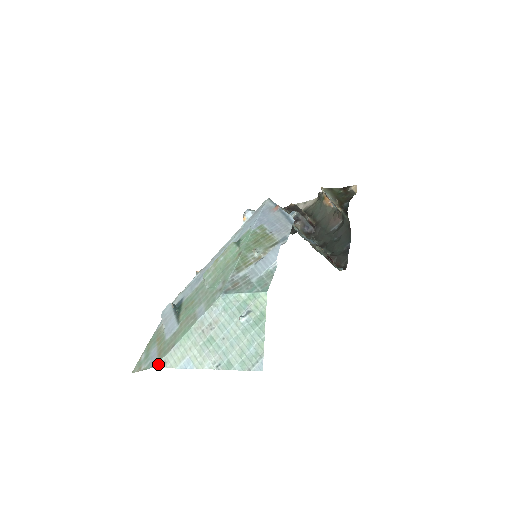
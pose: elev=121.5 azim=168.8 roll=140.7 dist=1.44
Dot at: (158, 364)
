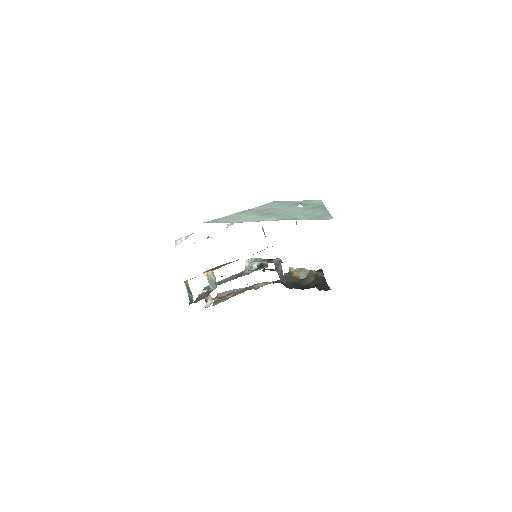
Dot at: (206, 222)
